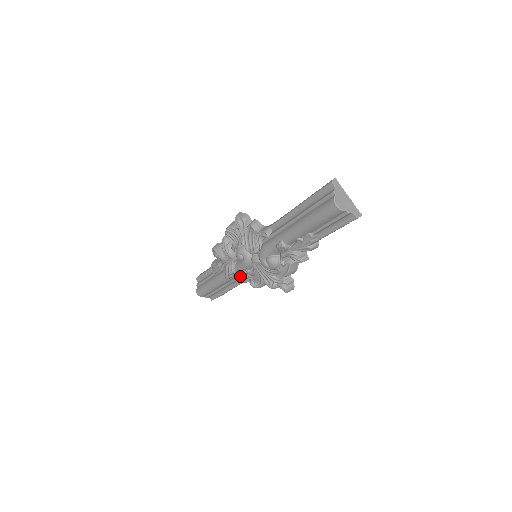
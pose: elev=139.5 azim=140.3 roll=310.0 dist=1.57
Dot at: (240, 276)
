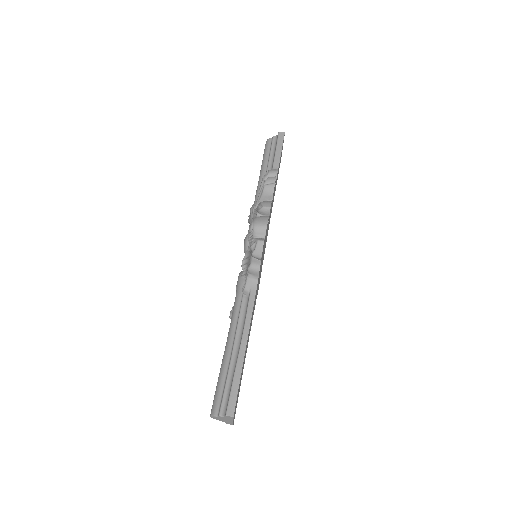
Dot at: occluded
